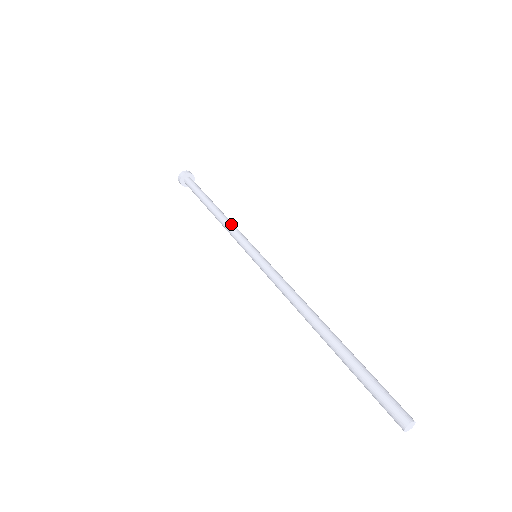
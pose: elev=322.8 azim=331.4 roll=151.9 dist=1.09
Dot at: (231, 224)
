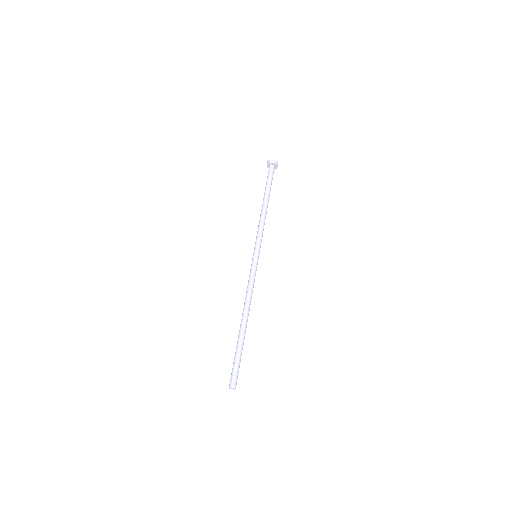
Dot at: (261, 224)
